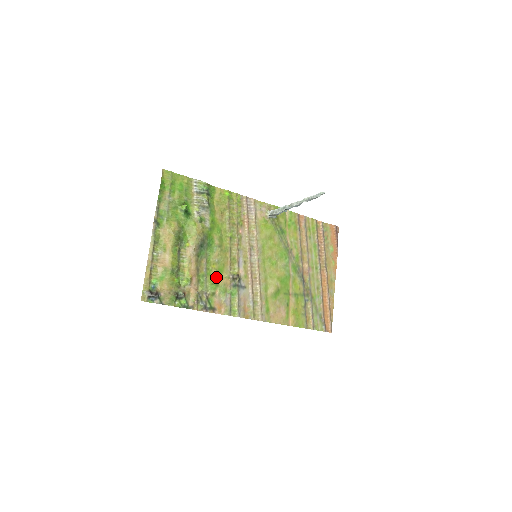
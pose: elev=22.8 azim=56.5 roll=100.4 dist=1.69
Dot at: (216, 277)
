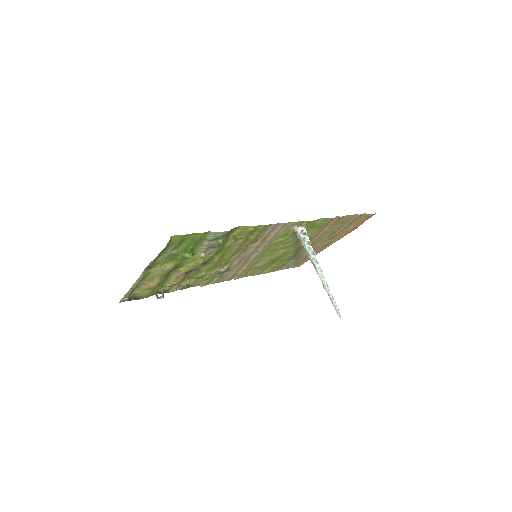
Dot at: (203, 275)
